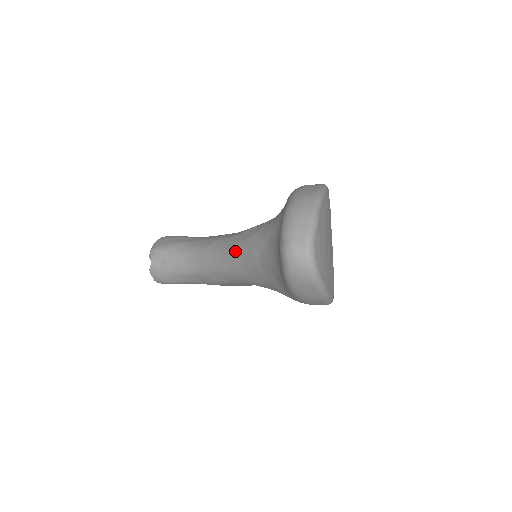
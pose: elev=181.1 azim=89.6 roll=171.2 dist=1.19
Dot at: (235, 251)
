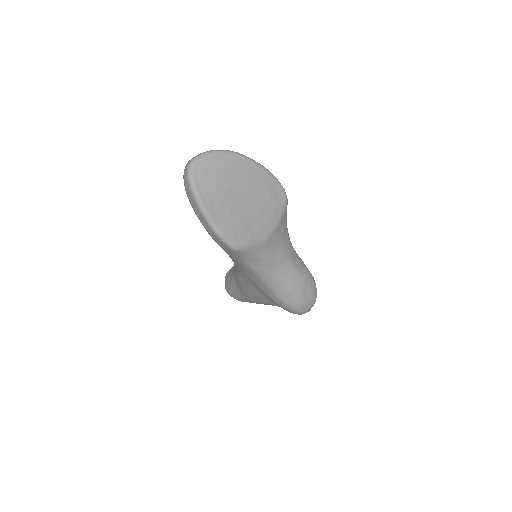
Dot at: occluded
